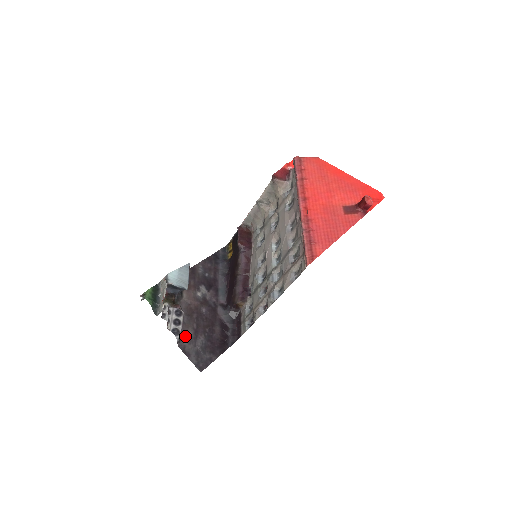
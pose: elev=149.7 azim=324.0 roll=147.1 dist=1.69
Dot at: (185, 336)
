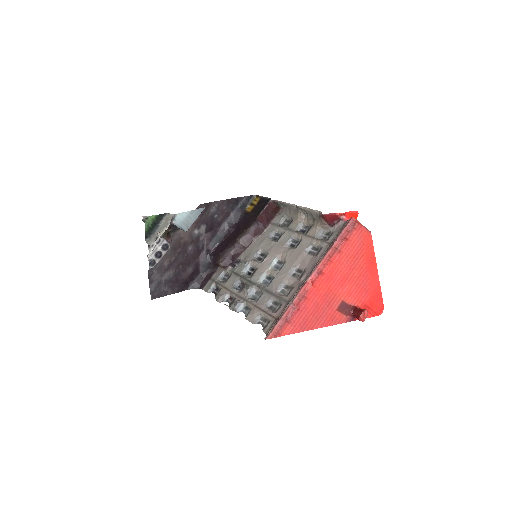
Dot at: (159, 265)
